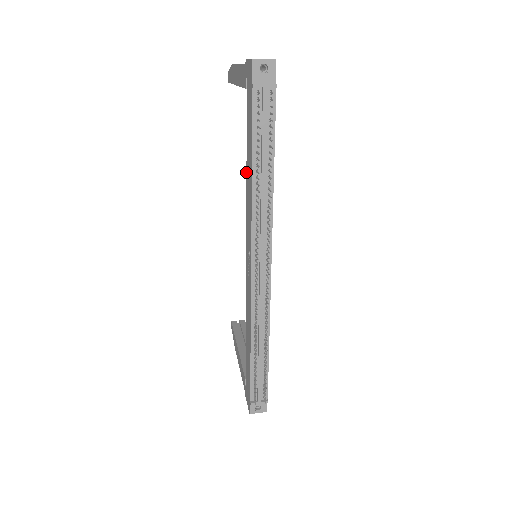
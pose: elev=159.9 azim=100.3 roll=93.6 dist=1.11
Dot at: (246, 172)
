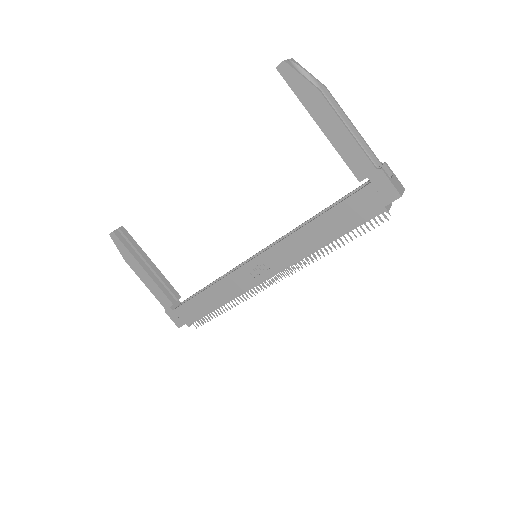
Dot at: (306, 224)
